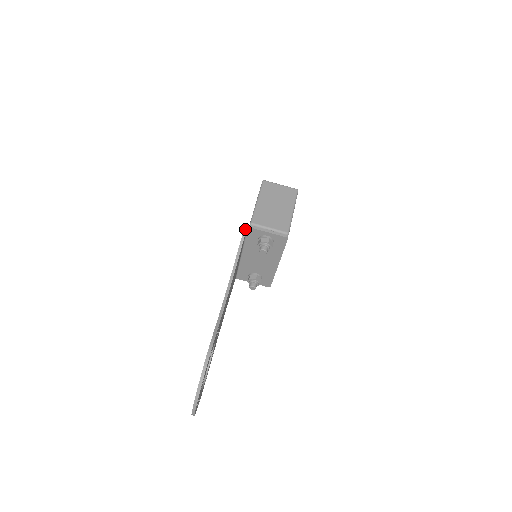
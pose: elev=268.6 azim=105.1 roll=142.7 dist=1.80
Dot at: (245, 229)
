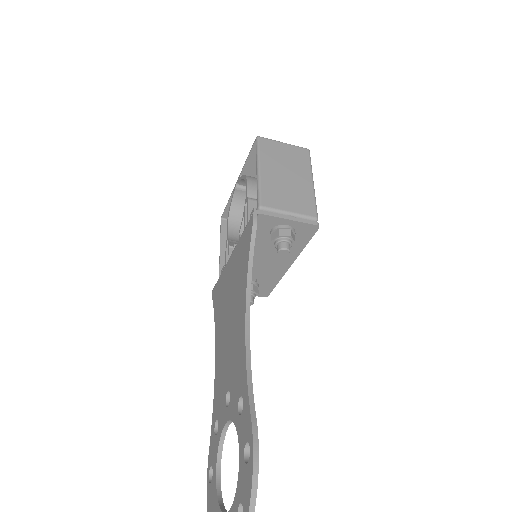
Dot at: (255, 217)
